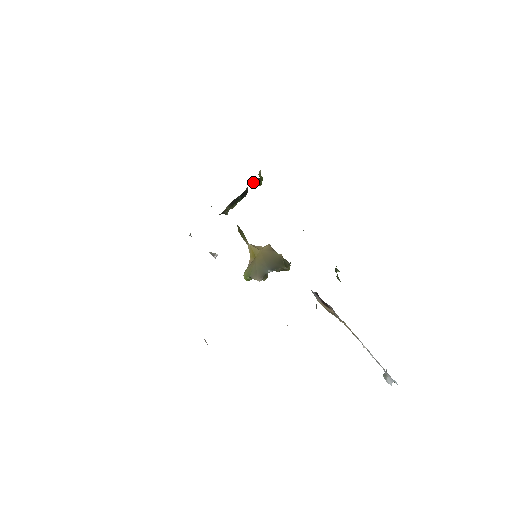
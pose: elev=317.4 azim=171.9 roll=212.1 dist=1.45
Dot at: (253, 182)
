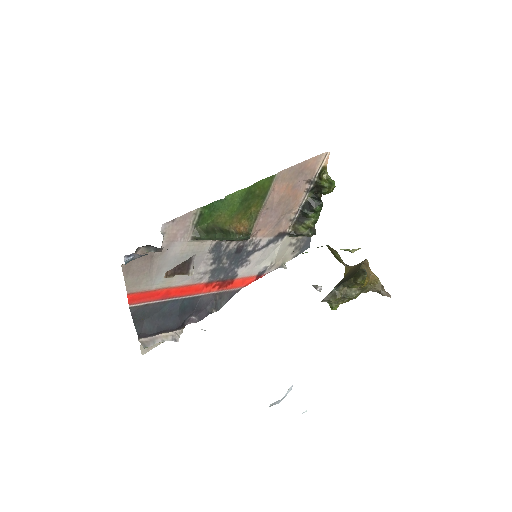
Dot at: (317, 189)
